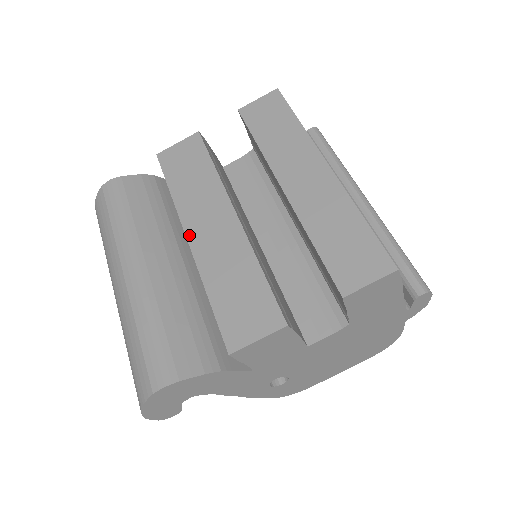
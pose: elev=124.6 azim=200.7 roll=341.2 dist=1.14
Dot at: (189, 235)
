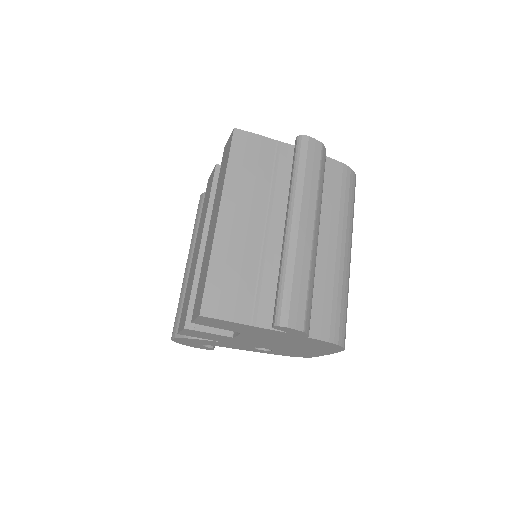
Dot at: (194, 249)
